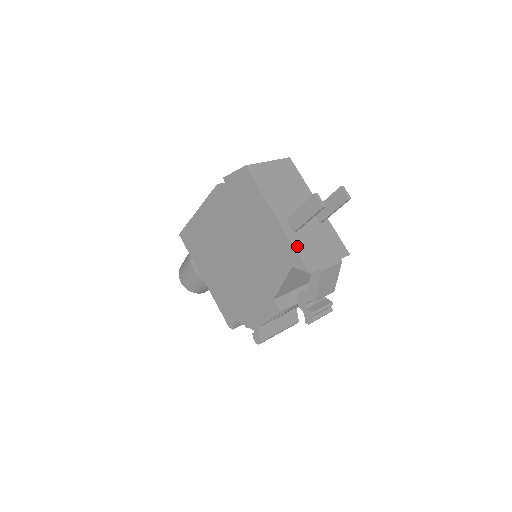
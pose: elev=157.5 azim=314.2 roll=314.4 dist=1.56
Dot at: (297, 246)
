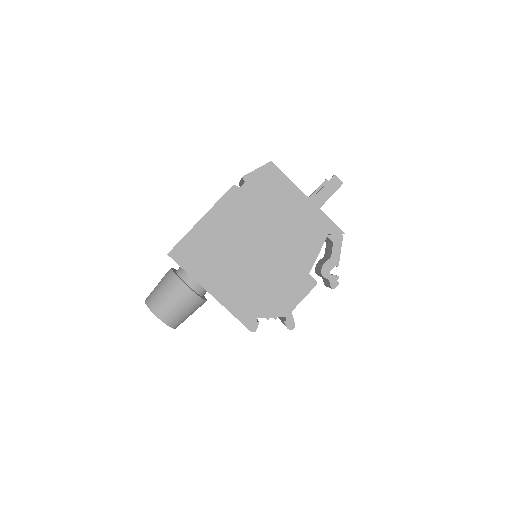
Dot at: (328, 218)
